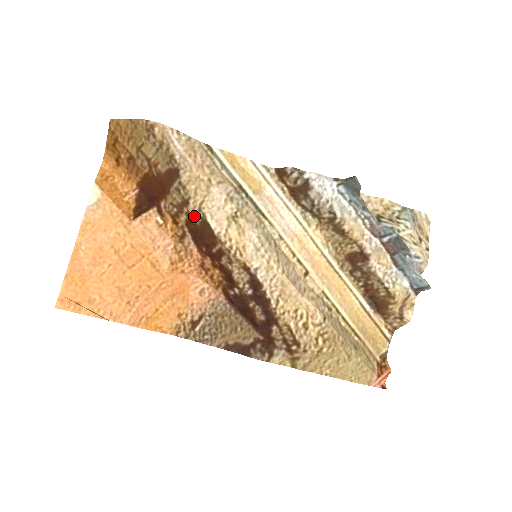
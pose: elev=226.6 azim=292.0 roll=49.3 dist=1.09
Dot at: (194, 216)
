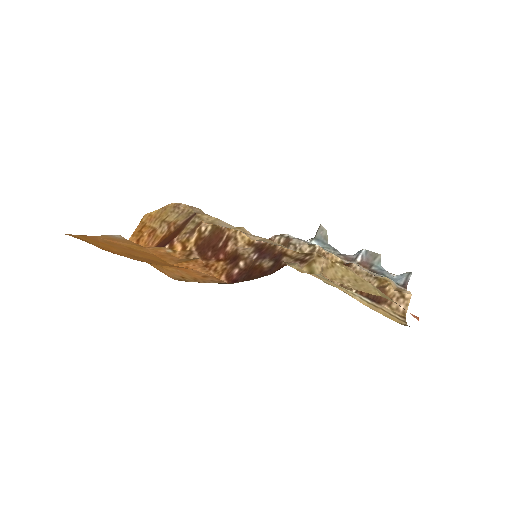
Dot at: (205, 228)
